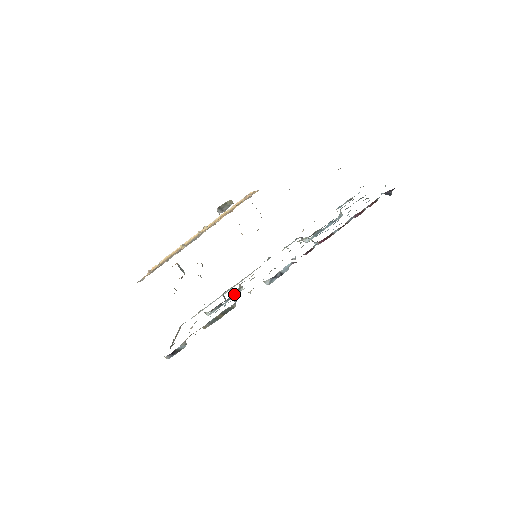
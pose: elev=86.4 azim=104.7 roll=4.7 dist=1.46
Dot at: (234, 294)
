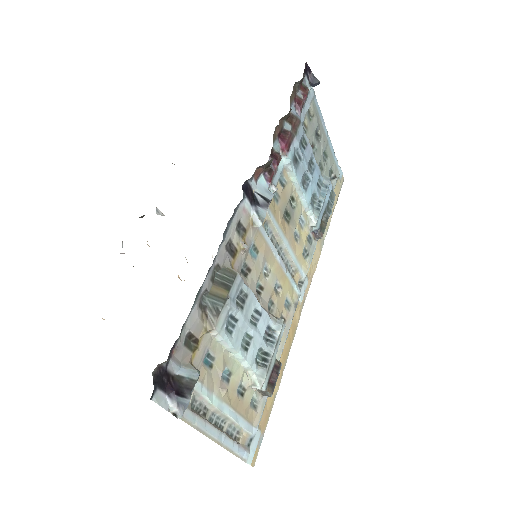
Dot at: (272, 328)
